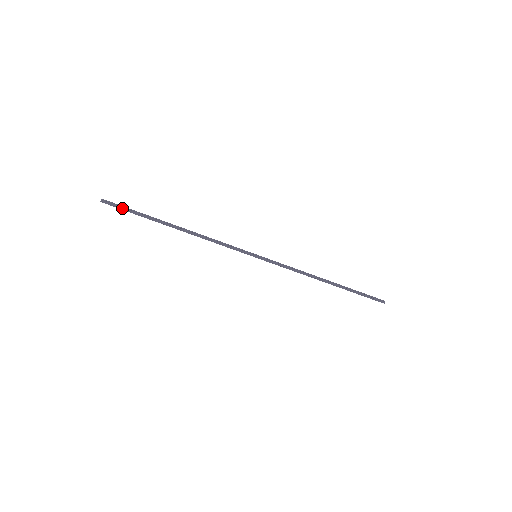
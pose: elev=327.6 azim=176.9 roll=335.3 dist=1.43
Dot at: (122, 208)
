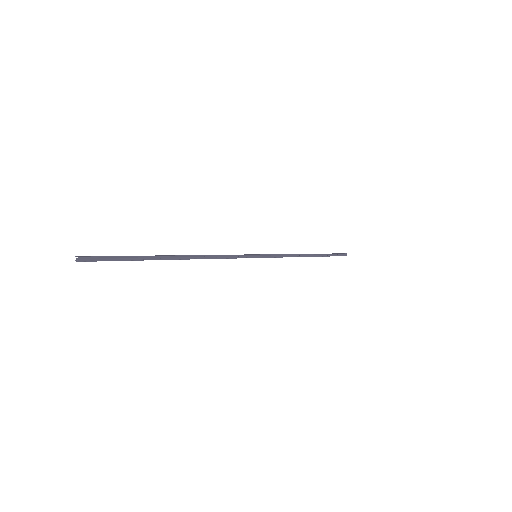
Dot at: (107, 258)
